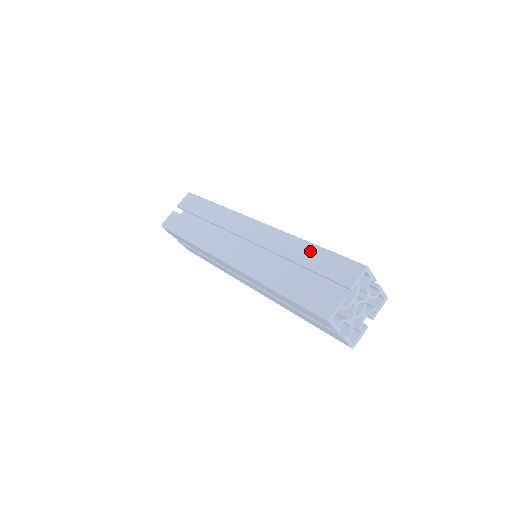
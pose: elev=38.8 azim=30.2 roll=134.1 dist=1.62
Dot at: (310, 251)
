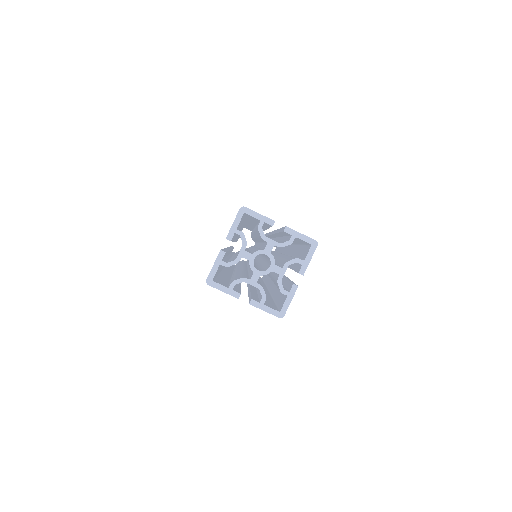
Dot at: occluded
